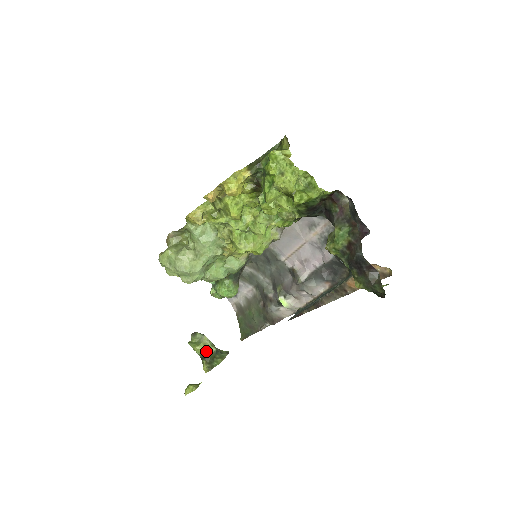
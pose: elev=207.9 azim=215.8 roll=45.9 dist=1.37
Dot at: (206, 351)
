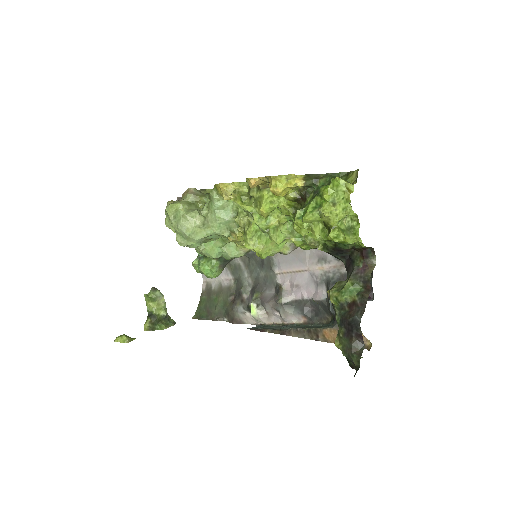
Dot at: (156, 311)
